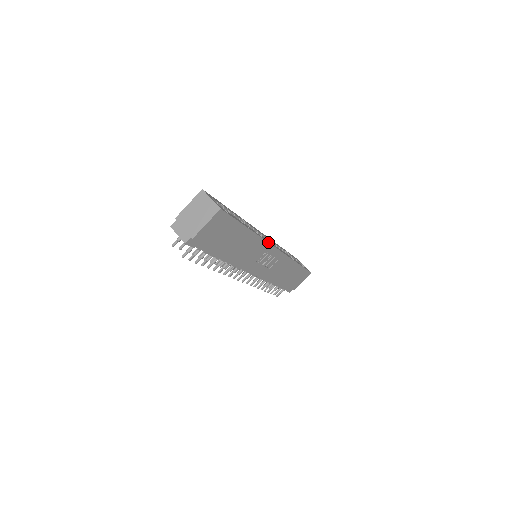
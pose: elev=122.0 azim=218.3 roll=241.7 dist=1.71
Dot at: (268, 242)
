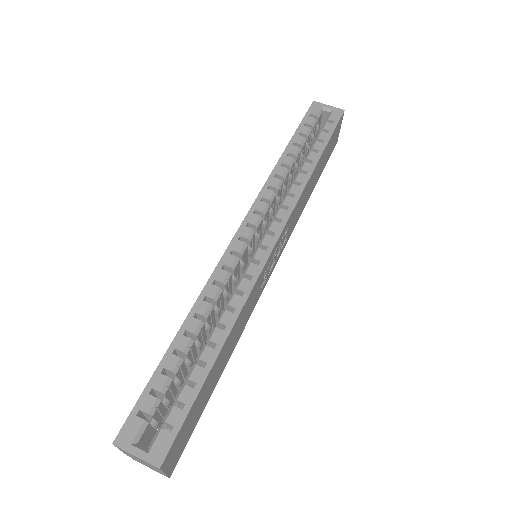
Dot at: (256, 281)
